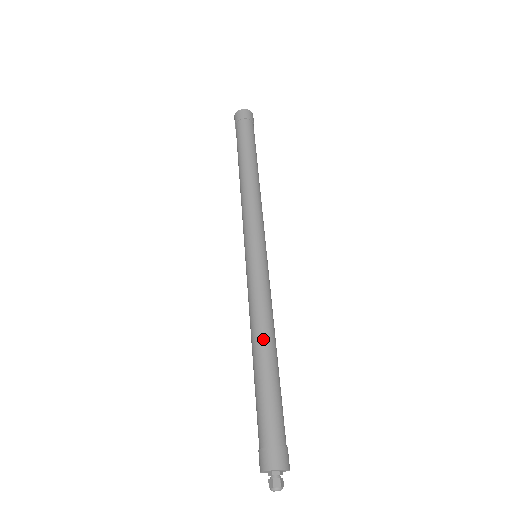
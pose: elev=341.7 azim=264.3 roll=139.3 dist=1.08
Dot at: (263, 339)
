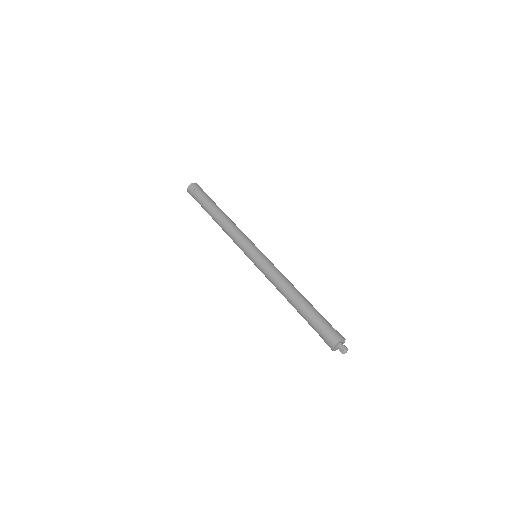
Dot at: (296, 289)
